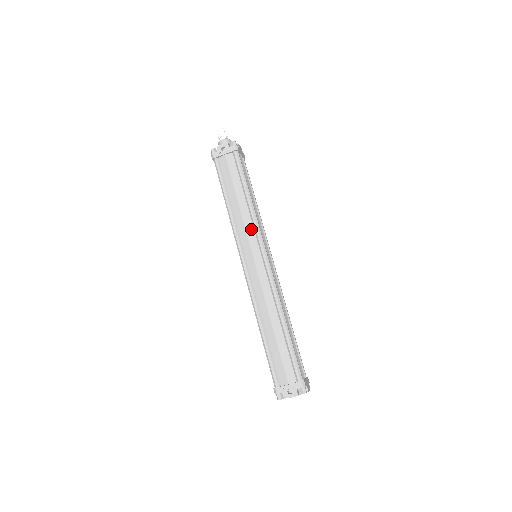
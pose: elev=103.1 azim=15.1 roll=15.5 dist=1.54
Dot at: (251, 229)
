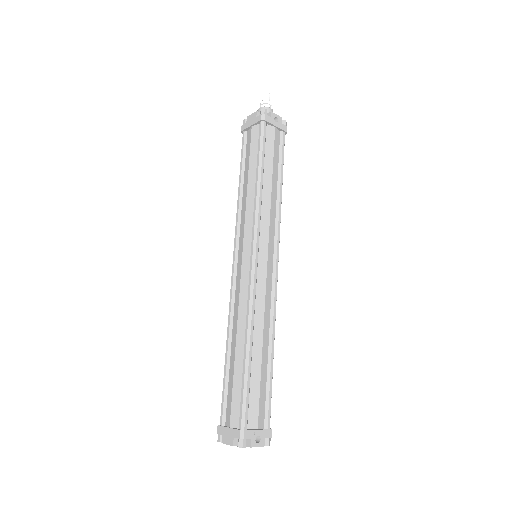
Dot at: (273, 225)
